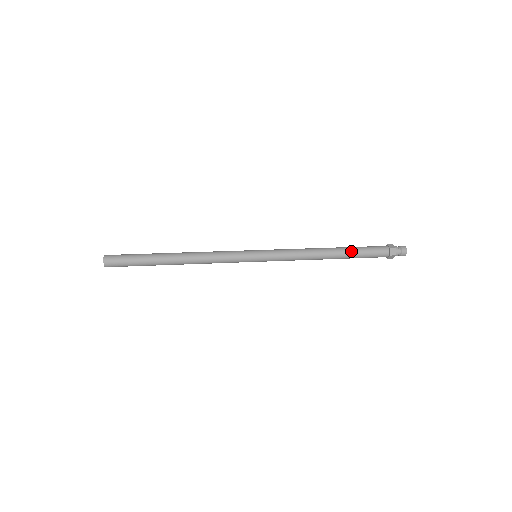
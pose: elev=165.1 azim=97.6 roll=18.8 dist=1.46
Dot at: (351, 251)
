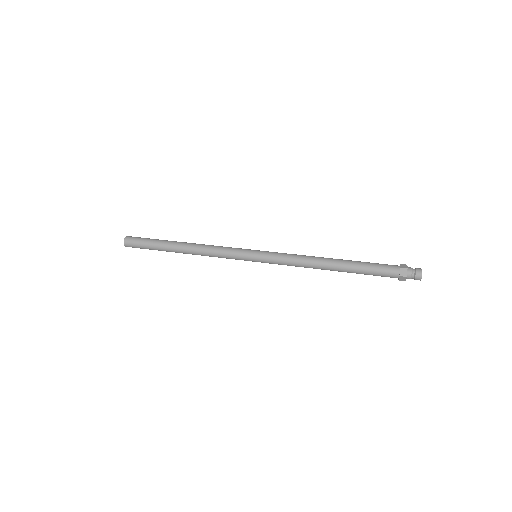
Dot at: (354, 271)
